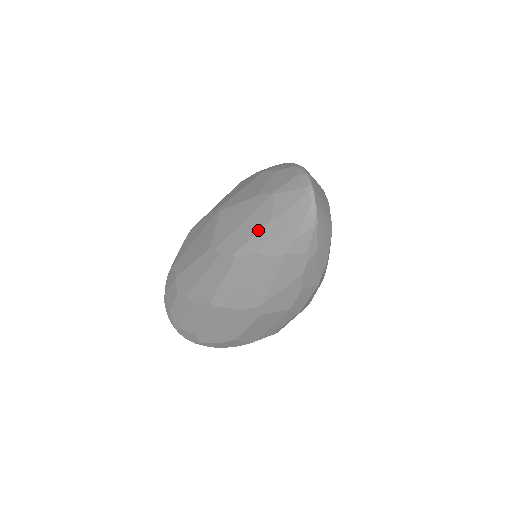
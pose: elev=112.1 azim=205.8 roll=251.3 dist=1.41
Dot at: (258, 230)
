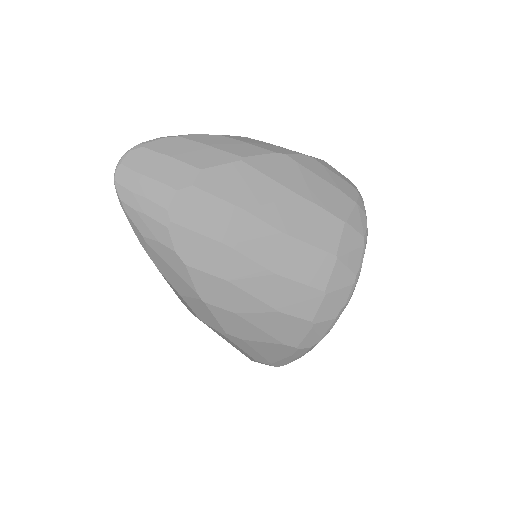
Dot at: occluded
